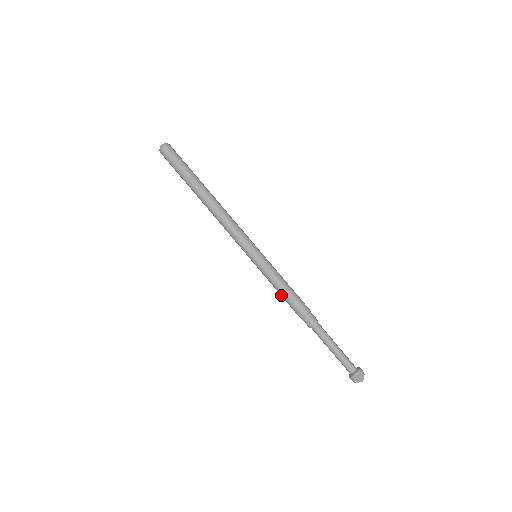
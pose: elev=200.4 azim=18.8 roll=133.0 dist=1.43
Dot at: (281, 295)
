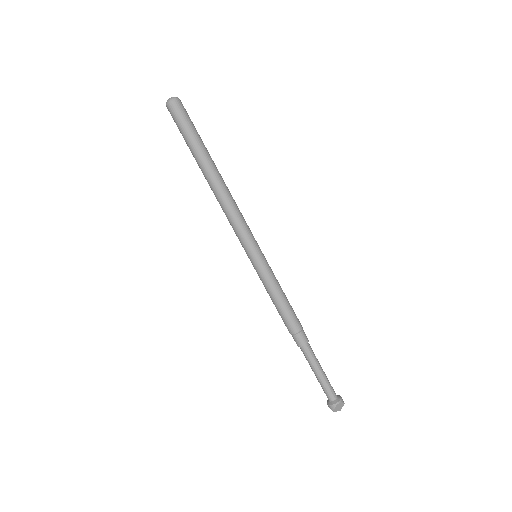
Dot at: (276, 305)
